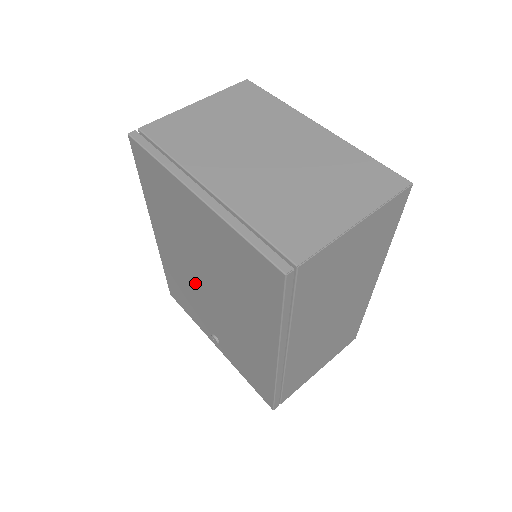
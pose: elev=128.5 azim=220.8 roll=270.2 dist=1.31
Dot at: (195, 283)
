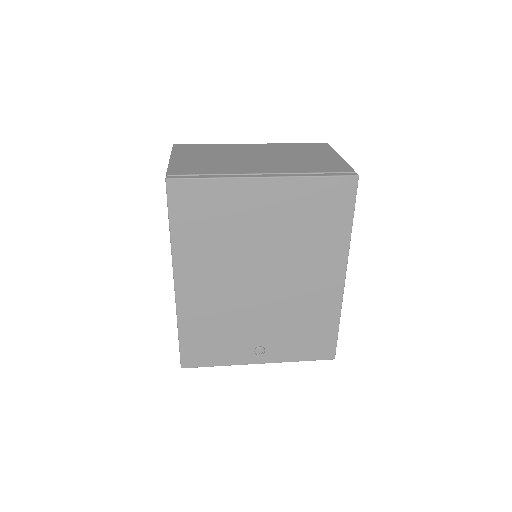
Dot at: (239, 296)
